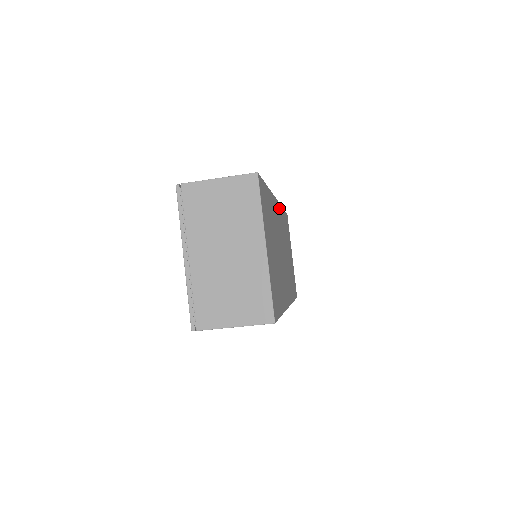
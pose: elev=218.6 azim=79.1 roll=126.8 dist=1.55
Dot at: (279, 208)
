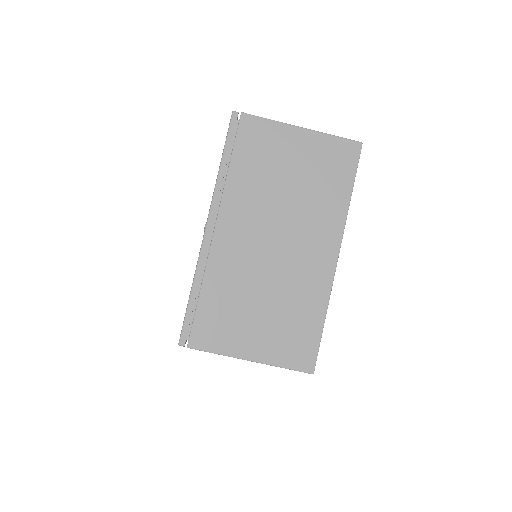
Dot at: occluded
